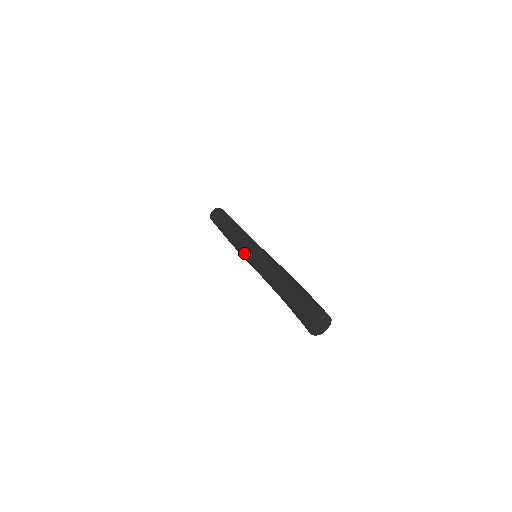
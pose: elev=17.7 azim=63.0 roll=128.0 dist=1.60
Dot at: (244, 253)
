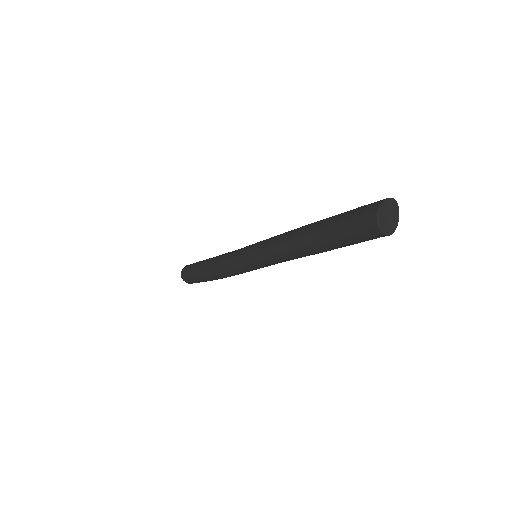
Dot at: (240, 255)
